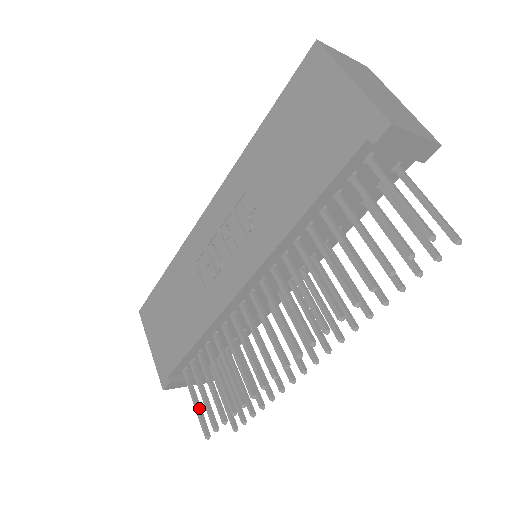
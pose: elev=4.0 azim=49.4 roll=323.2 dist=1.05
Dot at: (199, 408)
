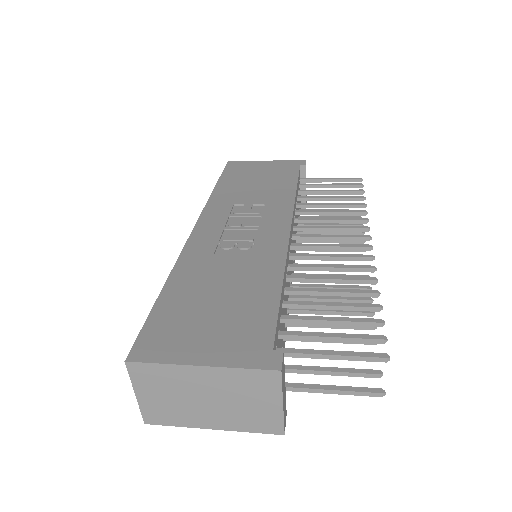
Dot at: (342, 353)
